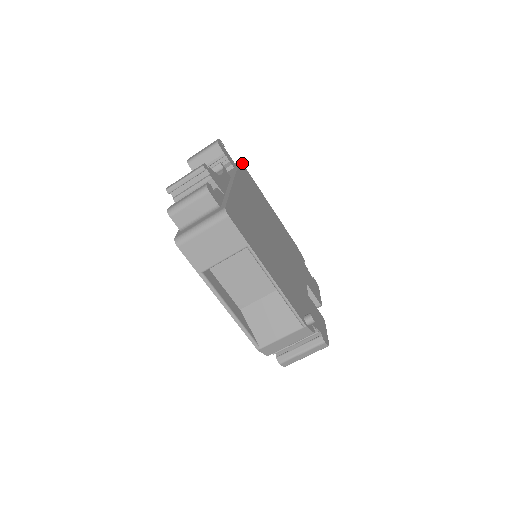
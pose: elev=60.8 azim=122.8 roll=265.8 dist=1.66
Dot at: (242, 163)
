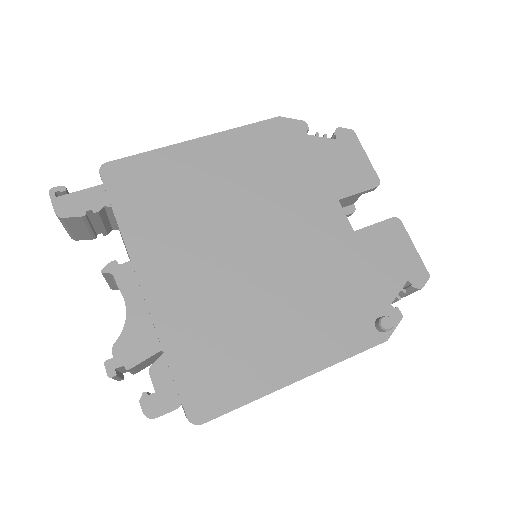
Dot at: (105, 165)
